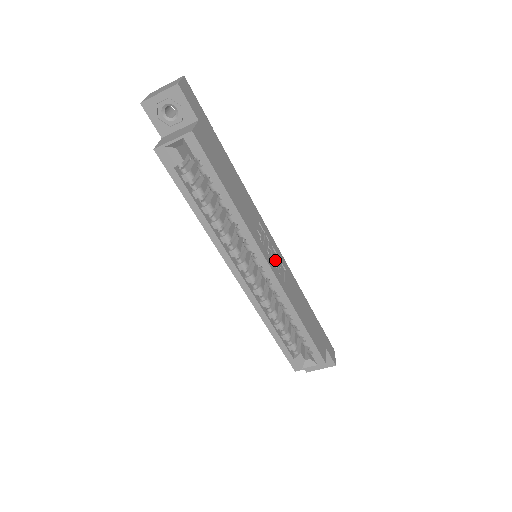
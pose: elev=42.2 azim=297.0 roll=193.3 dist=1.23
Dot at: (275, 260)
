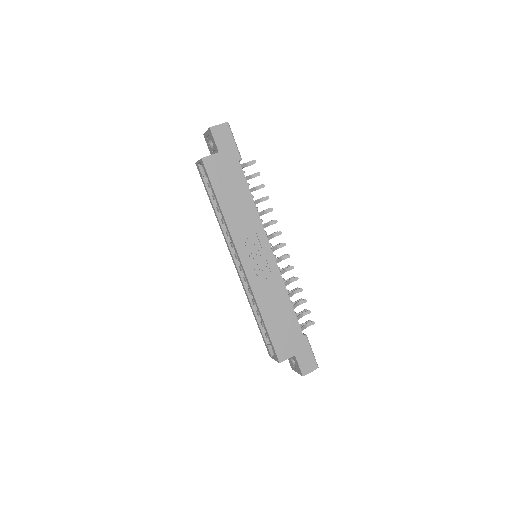
Dot at: (259, 264)
